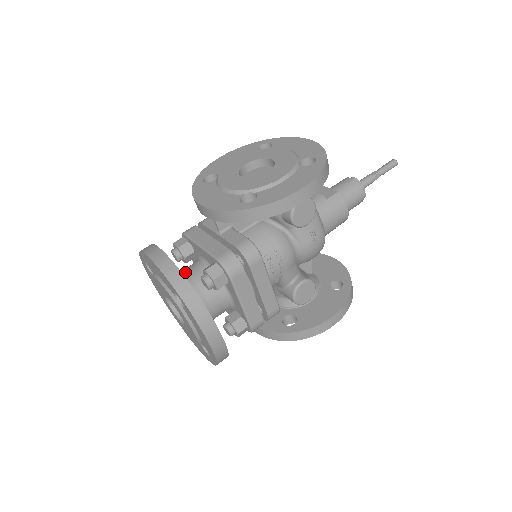
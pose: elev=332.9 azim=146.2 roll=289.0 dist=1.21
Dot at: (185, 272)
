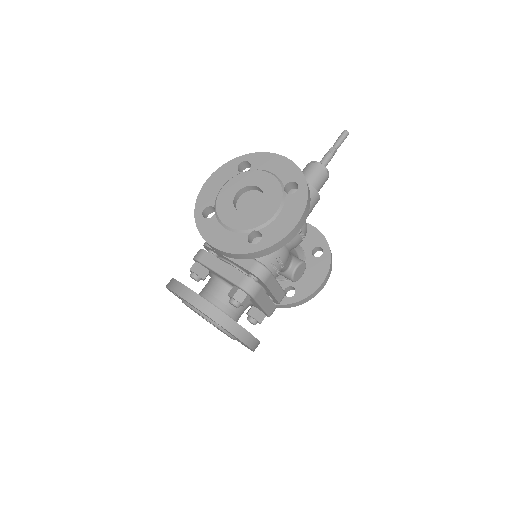
Dot at: (210, 293)
